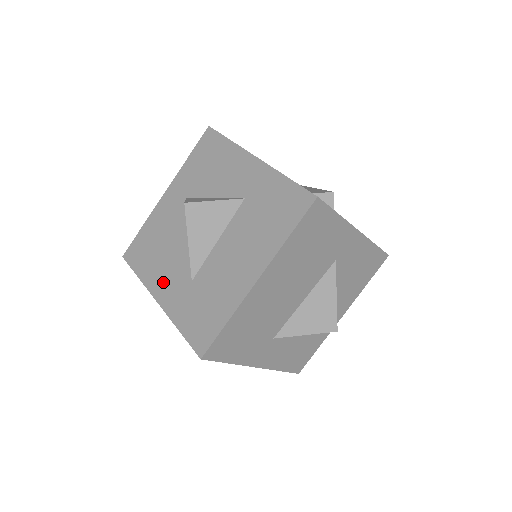
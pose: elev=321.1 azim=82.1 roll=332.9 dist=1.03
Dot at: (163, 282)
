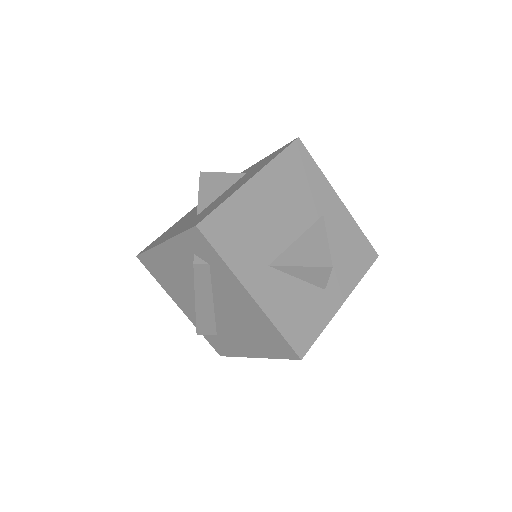
Dot at: (170, 234)
